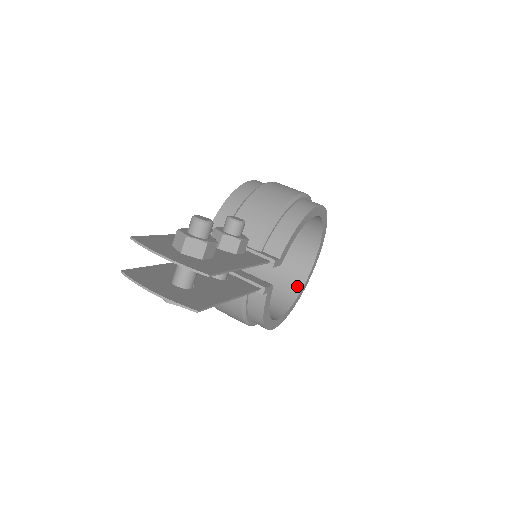
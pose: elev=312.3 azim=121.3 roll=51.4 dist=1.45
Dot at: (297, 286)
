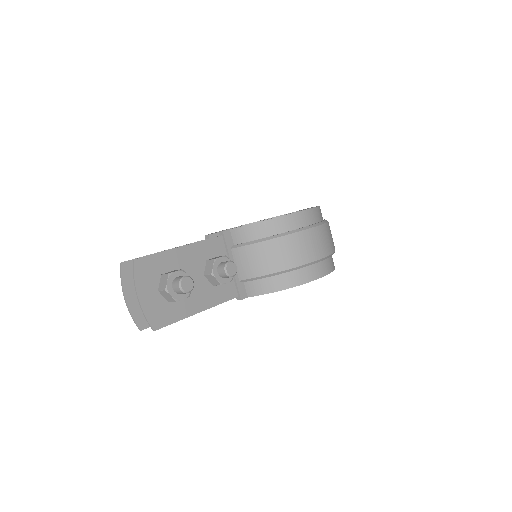
Dot at: occluded
